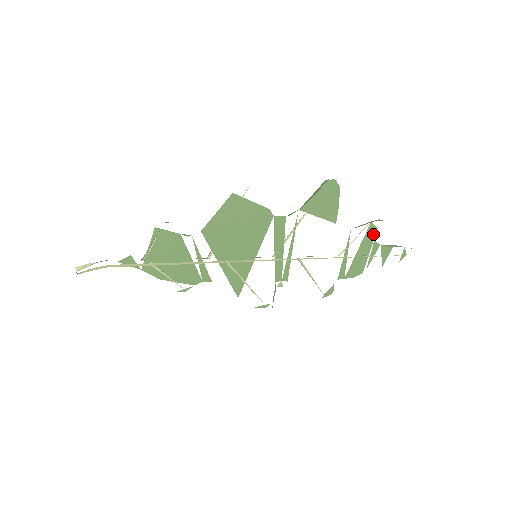
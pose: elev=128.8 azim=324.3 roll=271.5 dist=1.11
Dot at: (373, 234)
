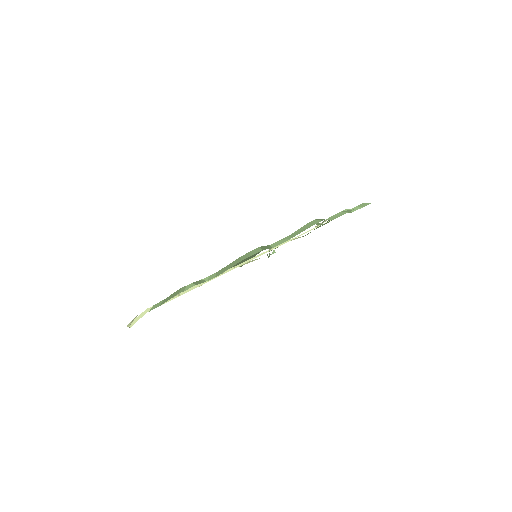
Dot at: occluded
